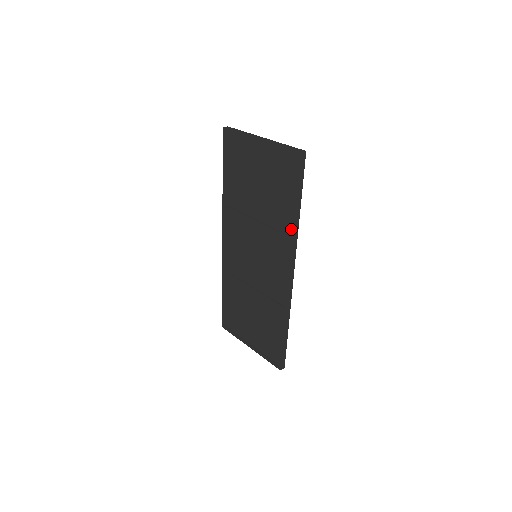
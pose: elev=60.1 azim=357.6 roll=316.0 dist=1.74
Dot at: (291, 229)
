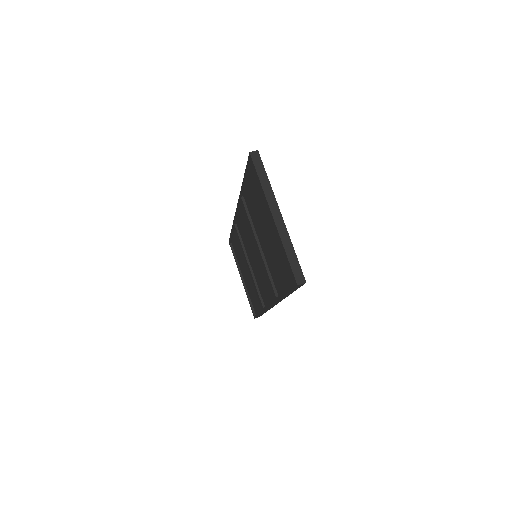
Dot at: (278, 296)
